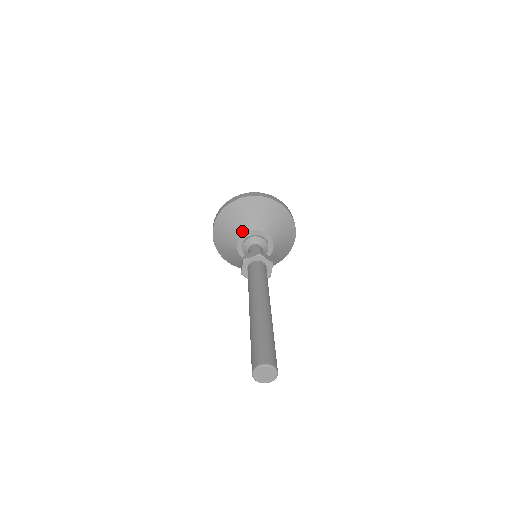
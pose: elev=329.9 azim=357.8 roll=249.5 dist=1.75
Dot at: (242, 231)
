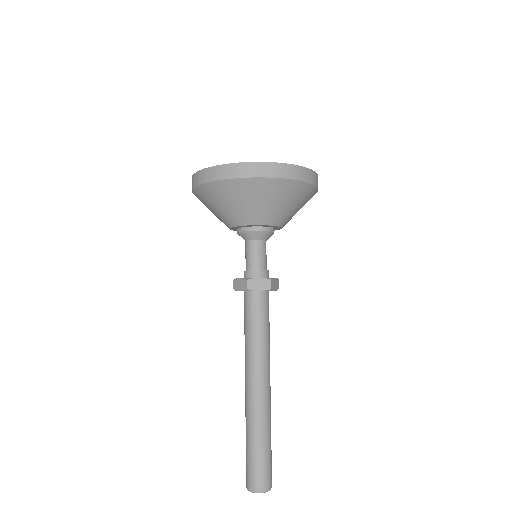
Dot at: (227, 224)
